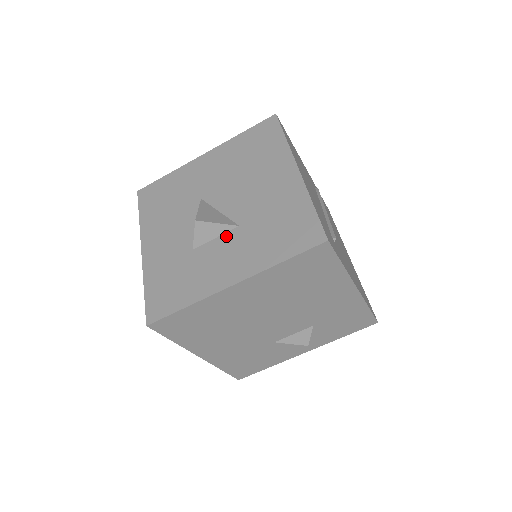
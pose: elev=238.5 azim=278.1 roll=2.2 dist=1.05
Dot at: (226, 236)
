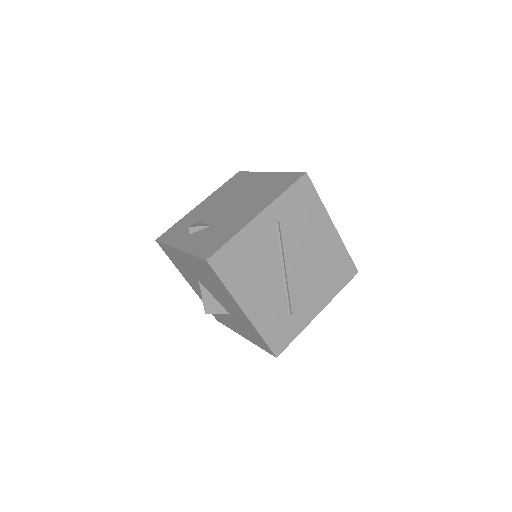
Dot at: (227, 314)
